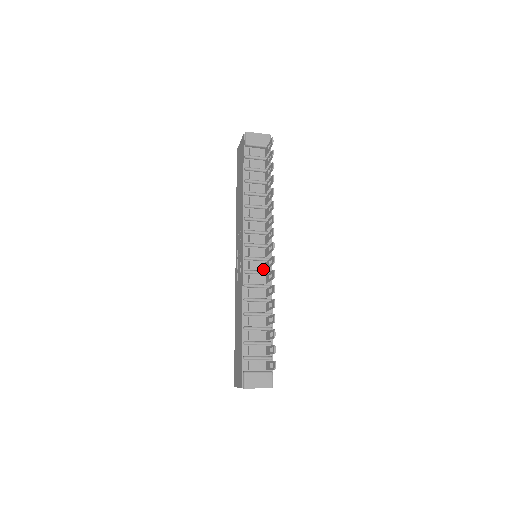
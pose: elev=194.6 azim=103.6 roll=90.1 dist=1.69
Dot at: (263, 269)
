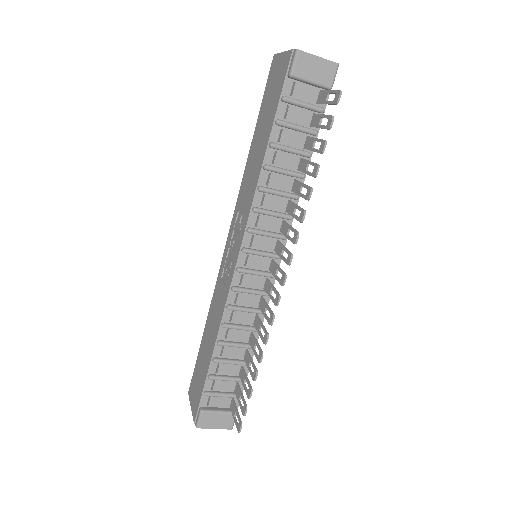
Dot at: (260, 287)
